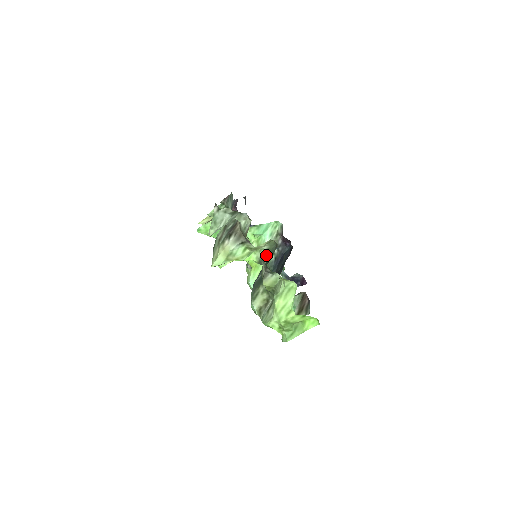
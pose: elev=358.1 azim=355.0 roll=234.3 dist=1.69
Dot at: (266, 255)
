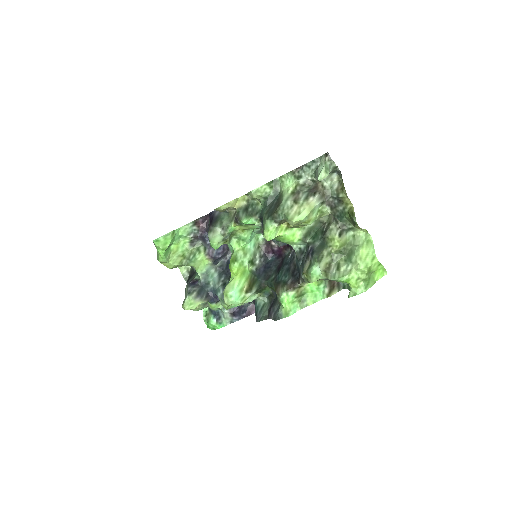
Dot at: (309, 233)
